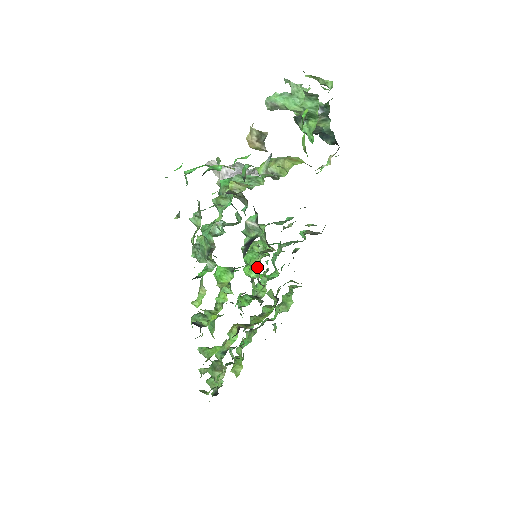
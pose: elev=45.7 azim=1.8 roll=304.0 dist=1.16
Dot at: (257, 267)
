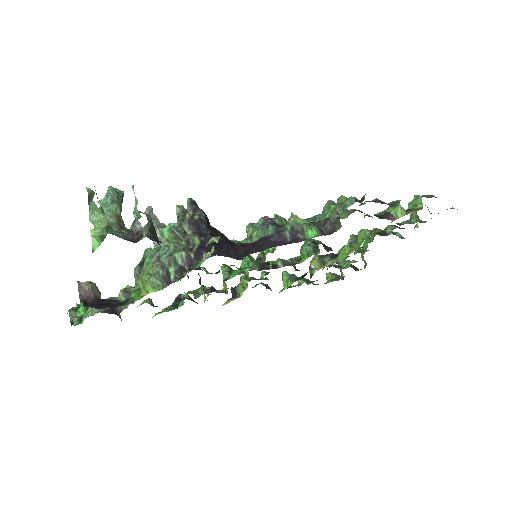
Dot at: occluded
